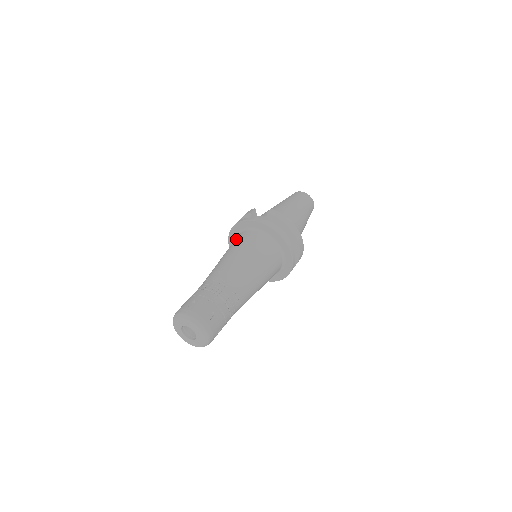
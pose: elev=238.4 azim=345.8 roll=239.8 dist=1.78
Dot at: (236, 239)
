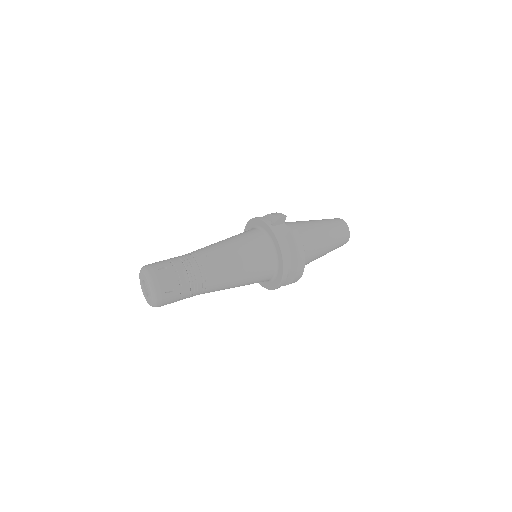
Dot at: (248, 232)
